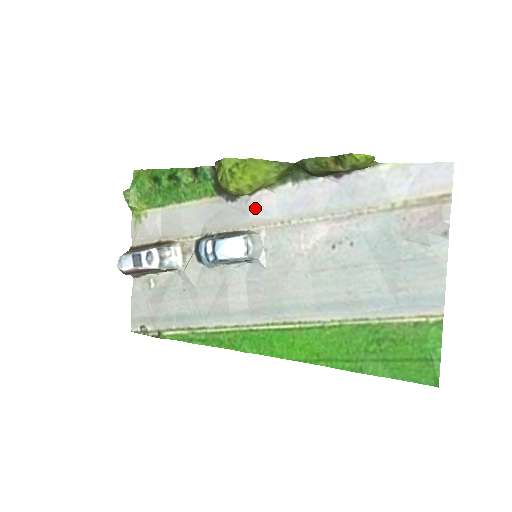
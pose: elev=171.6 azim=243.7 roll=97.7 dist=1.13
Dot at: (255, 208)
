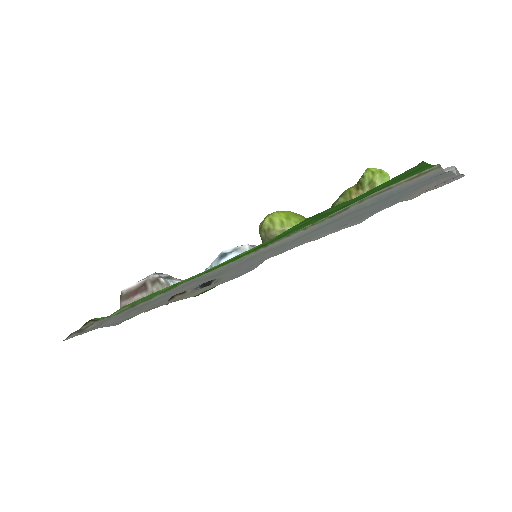
Dot at: occluded
